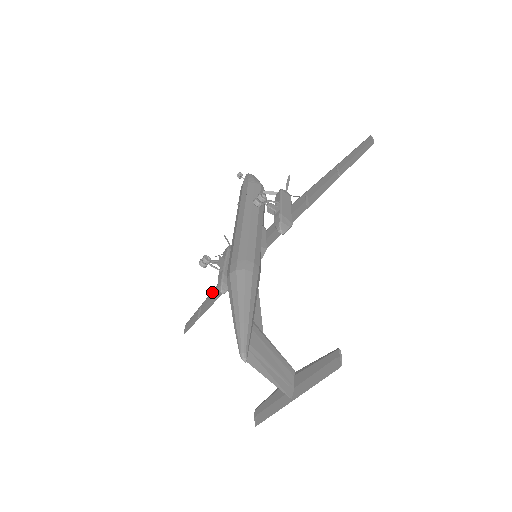
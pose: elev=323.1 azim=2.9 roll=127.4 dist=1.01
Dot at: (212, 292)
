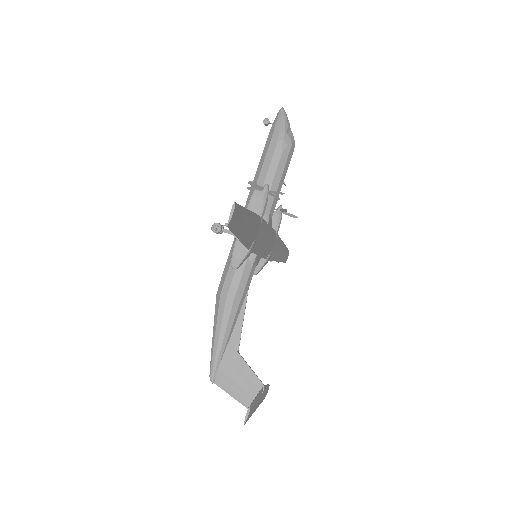
Dot at: occluded
